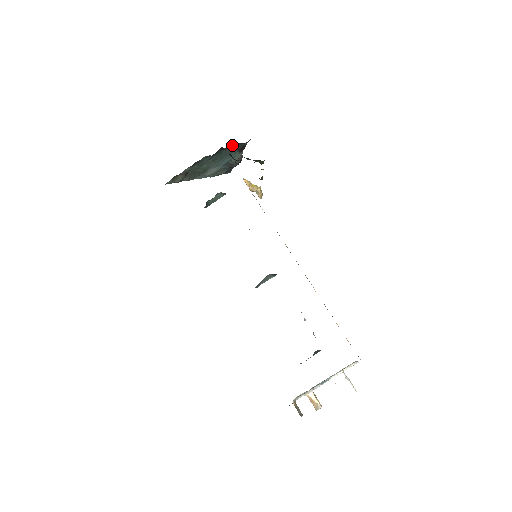
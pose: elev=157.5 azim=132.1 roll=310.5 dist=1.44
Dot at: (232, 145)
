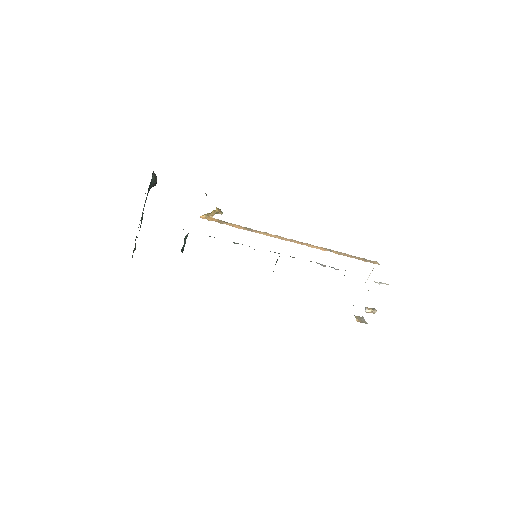
Dot at: occluded
